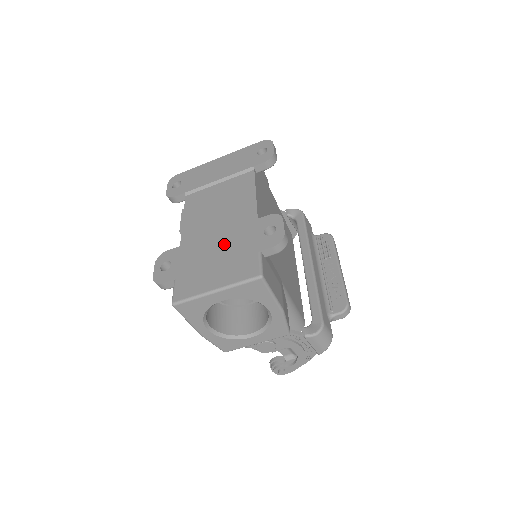
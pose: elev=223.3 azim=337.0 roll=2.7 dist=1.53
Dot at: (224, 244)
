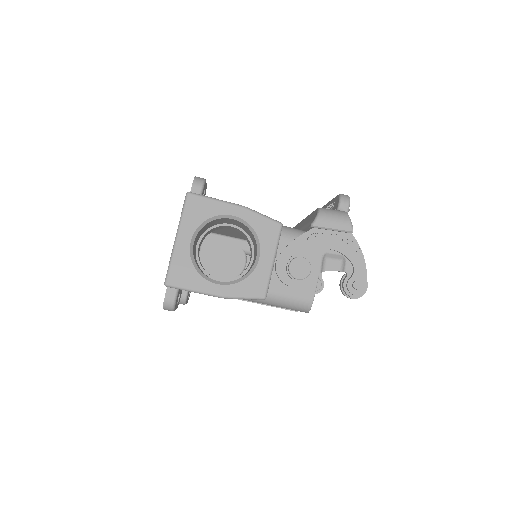
Dot at: occluded
